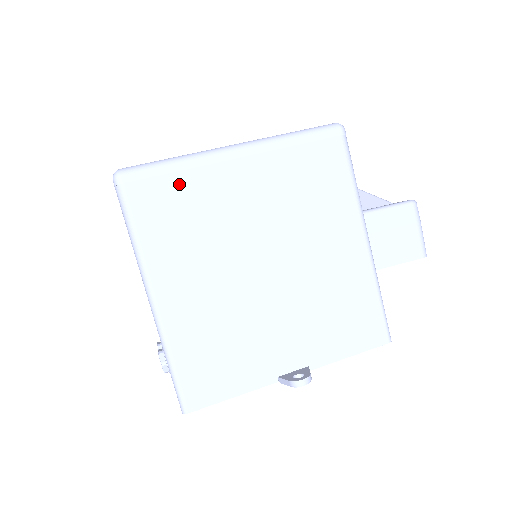
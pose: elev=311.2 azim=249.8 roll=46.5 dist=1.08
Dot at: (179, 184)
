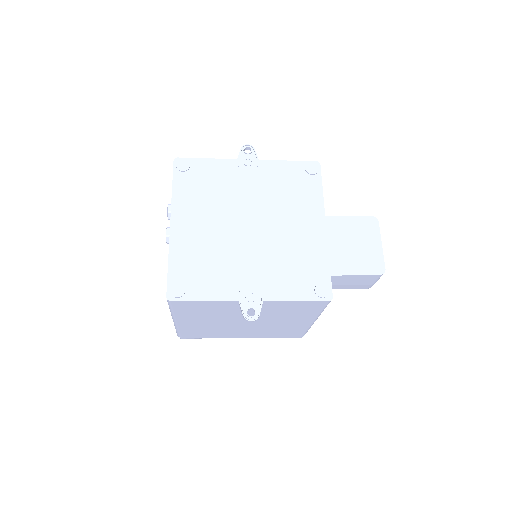
Dot at: occluded
